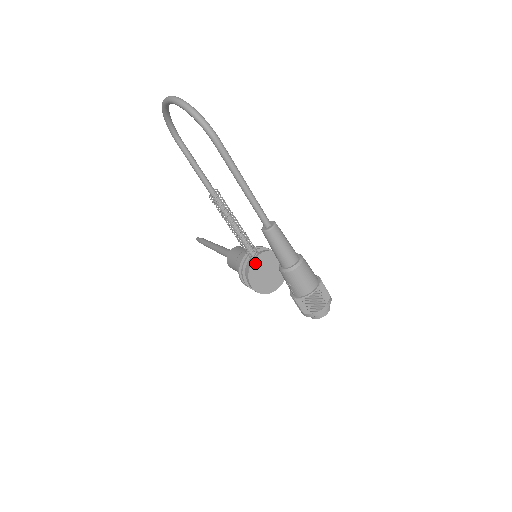
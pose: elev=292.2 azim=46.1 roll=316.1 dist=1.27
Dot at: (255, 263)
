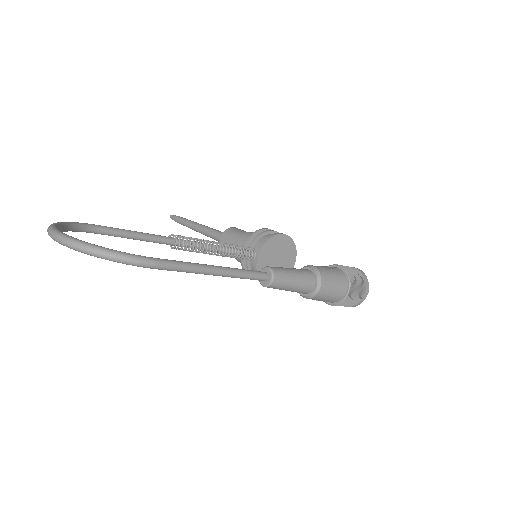
Dot at: (260, 264)
